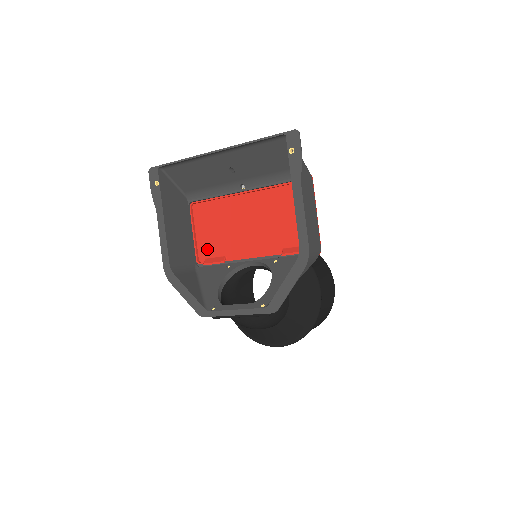
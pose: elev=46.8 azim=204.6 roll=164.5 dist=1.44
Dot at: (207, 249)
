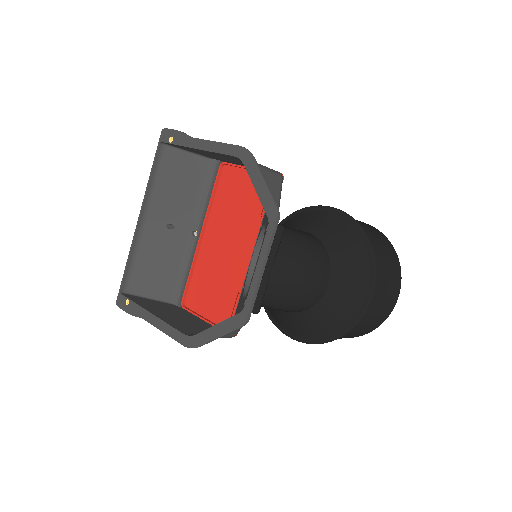
Dot at: (223, 313)
